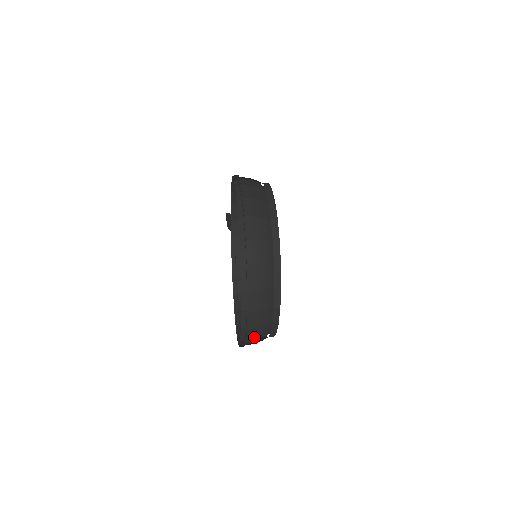
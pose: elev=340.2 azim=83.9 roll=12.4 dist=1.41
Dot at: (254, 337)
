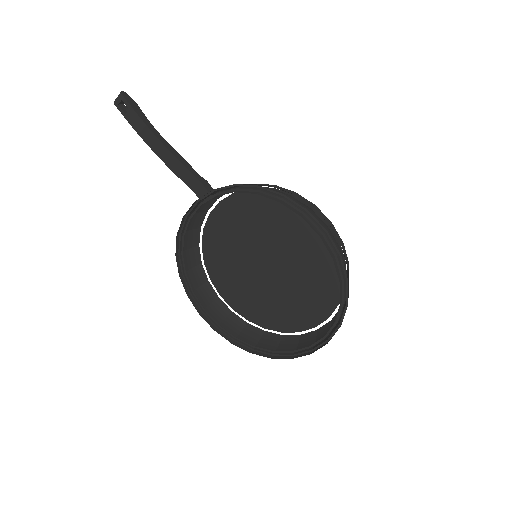
Dot at: (259, 343)
